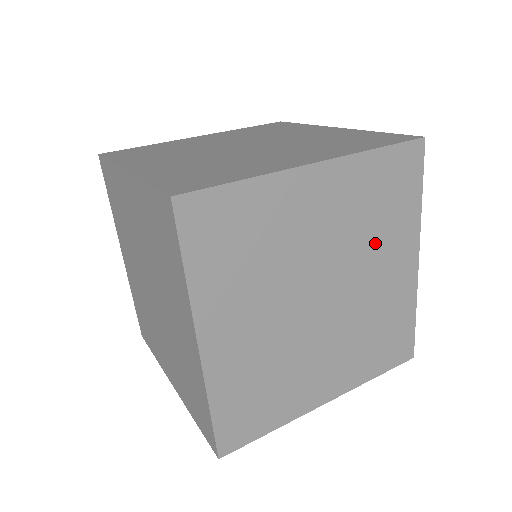
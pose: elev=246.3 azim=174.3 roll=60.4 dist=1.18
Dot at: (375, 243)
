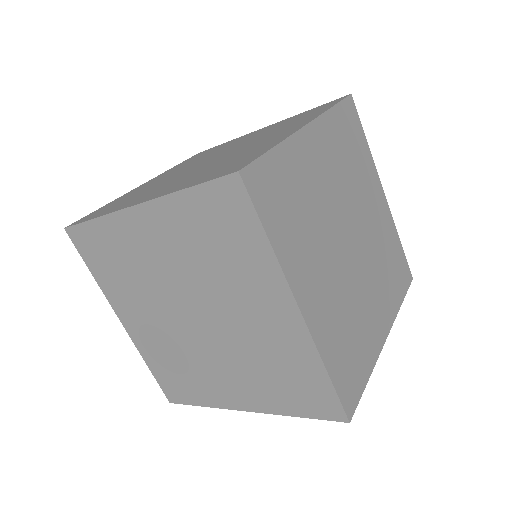
Dot at: (359, 185)
